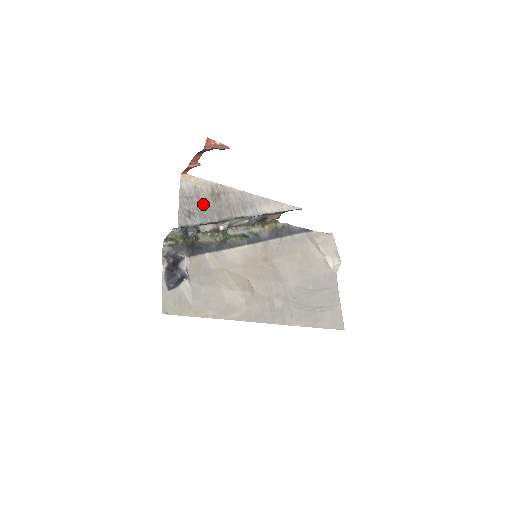
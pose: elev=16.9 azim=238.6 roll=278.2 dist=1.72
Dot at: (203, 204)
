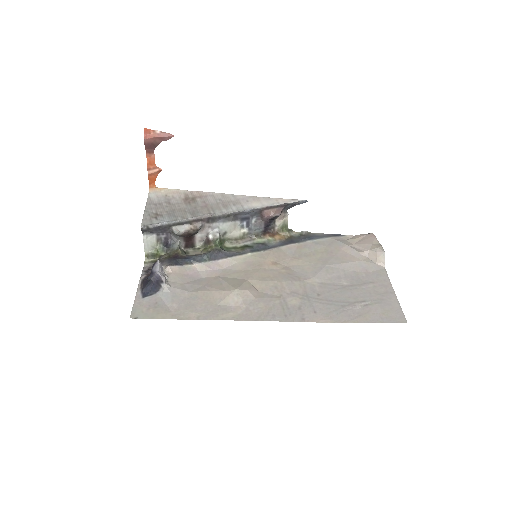
Dot at: (174, 207)
